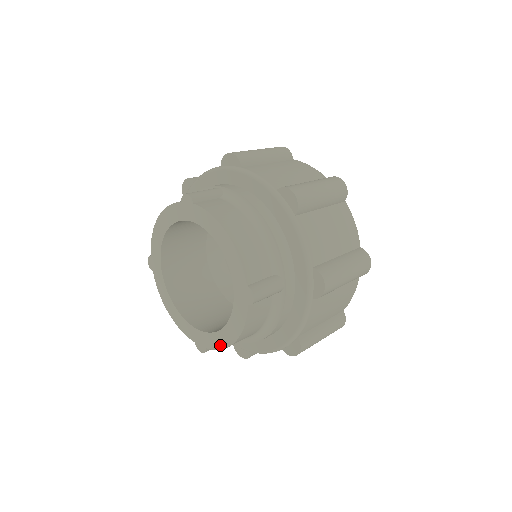
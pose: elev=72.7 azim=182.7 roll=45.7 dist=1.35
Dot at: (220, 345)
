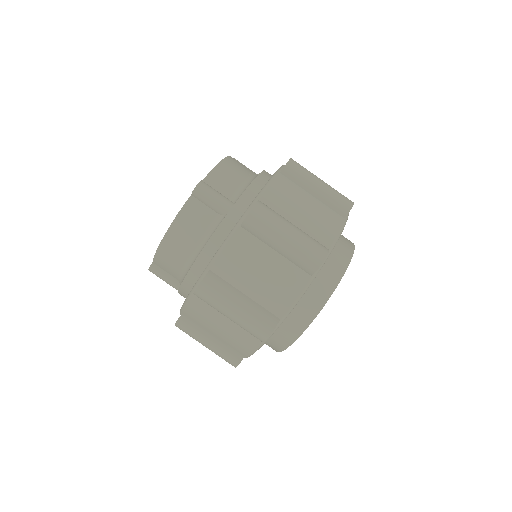
Dot at: occluded
